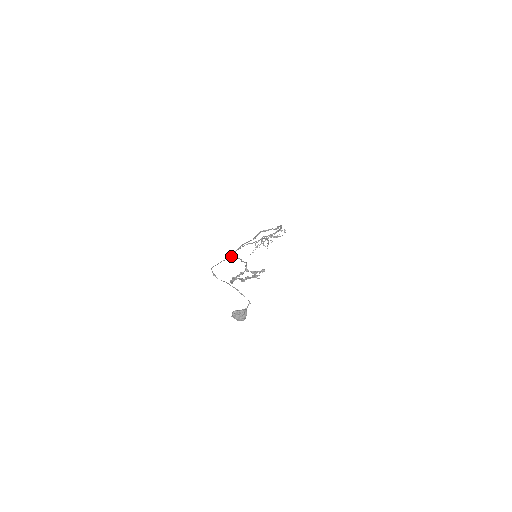
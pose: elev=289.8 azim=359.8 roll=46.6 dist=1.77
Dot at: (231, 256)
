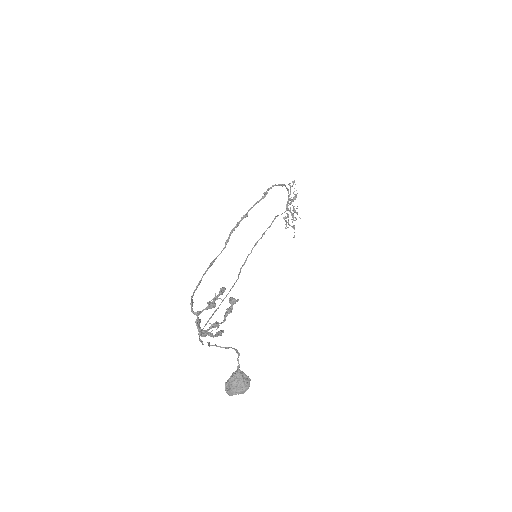
Dot at: (234, 283)
